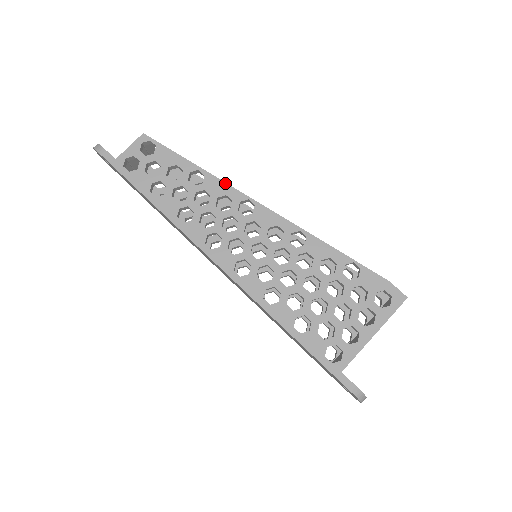
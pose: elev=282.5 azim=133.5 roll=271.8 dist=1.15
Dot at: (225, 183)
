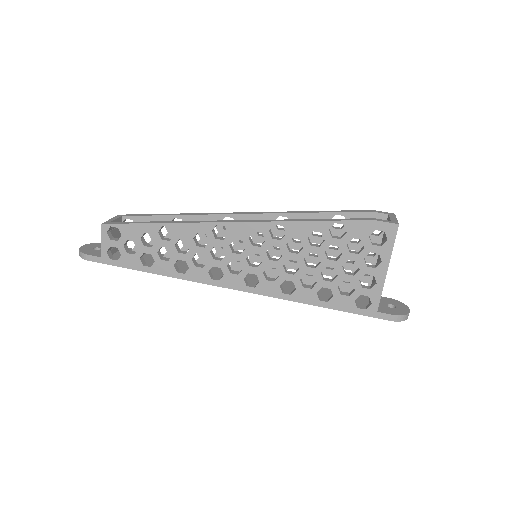
Dot at: (190, 223)
